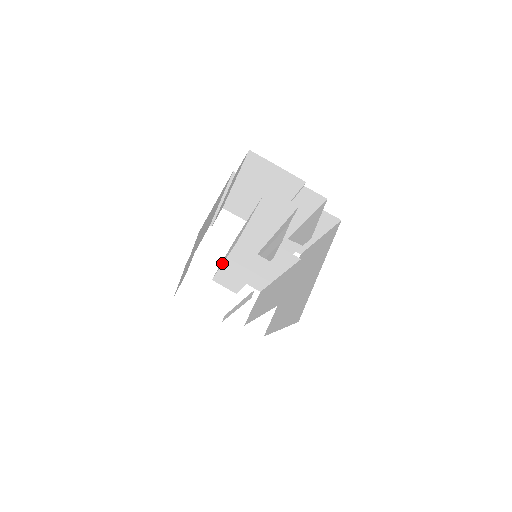
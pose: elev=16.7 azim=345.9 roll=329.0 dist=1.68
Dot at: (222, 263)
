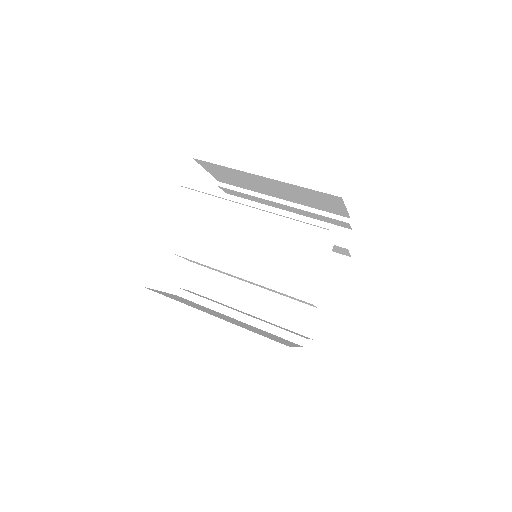
Dot at: (234, 273)
